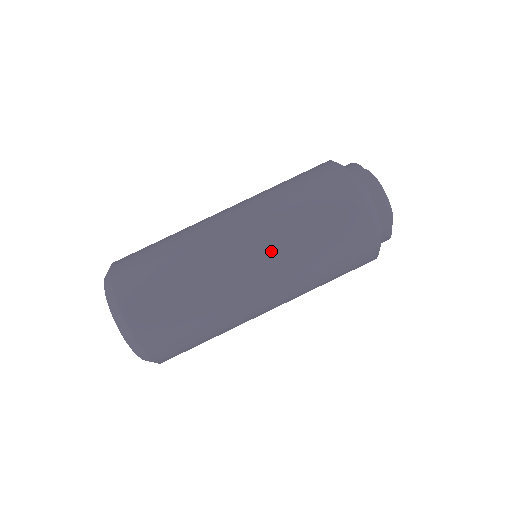
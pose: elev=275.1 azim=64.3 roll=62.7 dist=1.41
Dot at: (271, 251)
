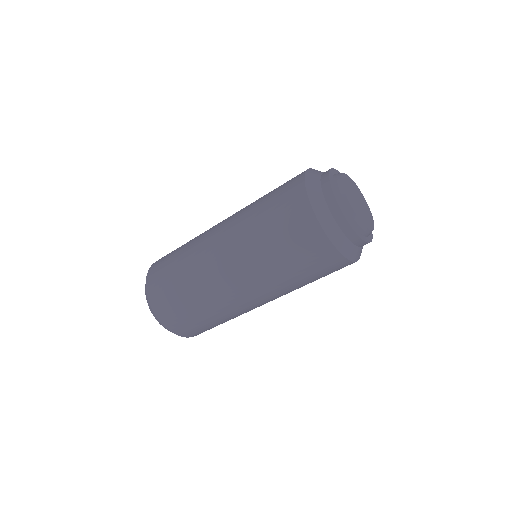
Dot at: occluded
